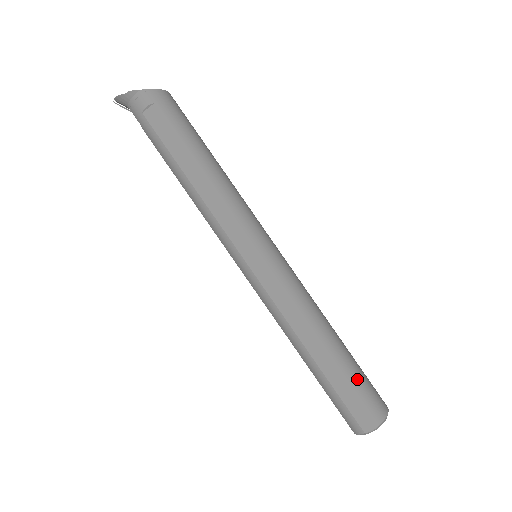
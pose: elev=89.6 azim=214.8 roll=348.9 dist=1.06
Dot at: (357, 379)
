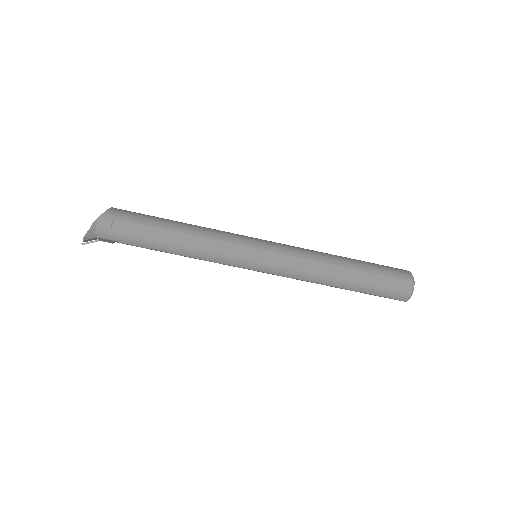
Dot at: (378, 268)
